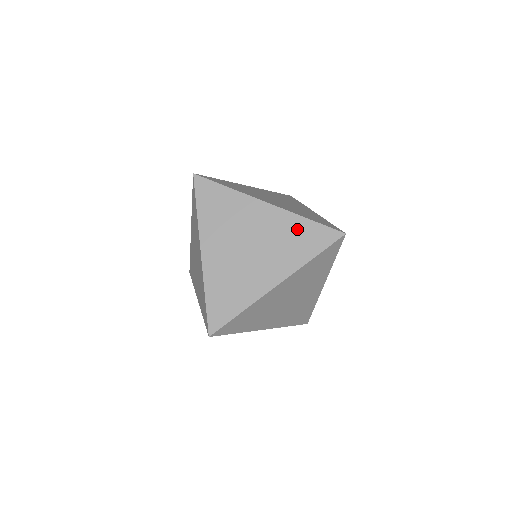
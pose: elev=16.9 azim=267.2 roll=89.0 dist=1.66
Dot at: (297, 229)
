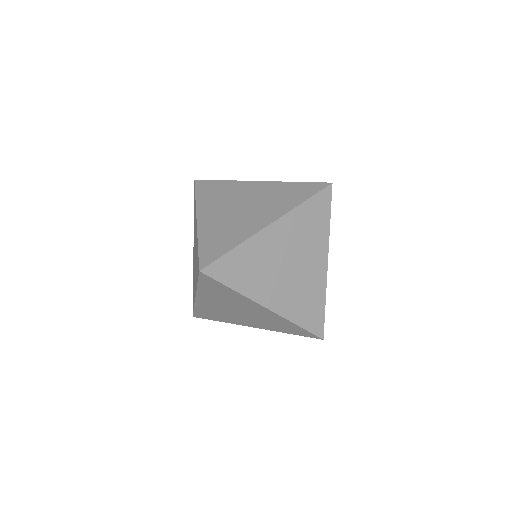
Dot at: (286, 189)
